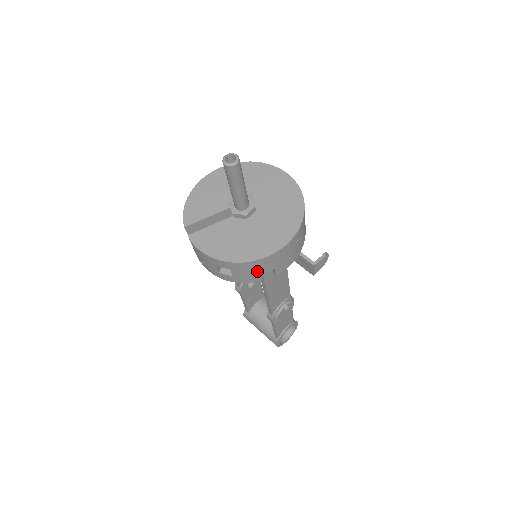
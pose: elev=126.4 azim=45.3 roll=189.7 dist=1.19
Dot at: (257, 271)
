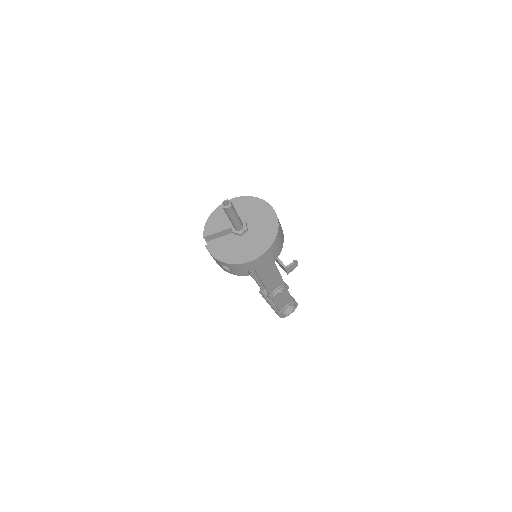
Dot at: (244, 270)
